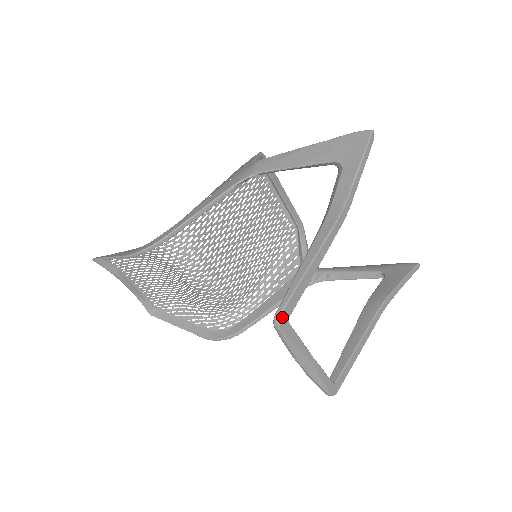
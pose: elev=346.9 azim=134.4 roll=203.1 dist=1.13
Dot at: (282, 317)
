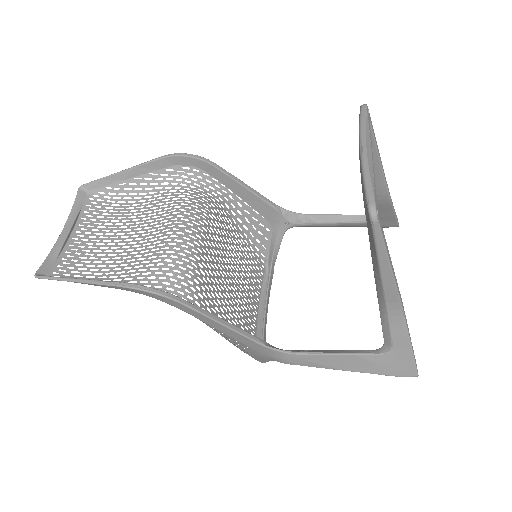
Dot at: (368, 110)
